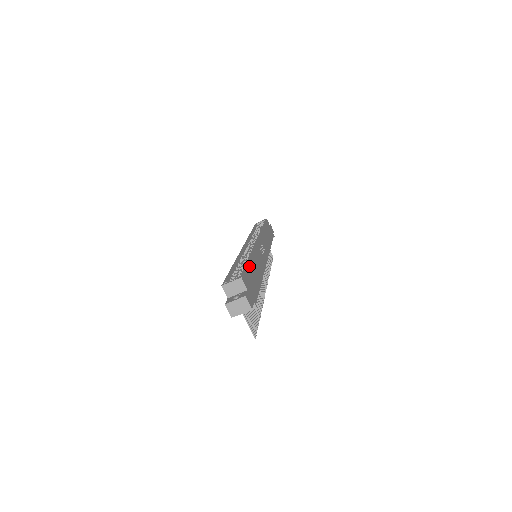
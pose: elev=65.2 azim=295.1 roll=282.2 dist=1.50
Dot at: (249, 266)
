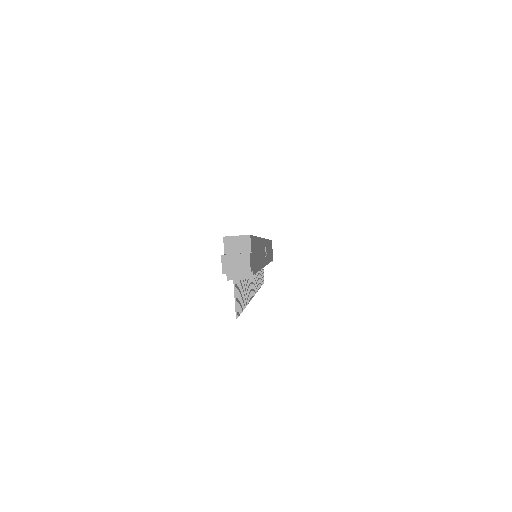
Dot at: (256, 240)
